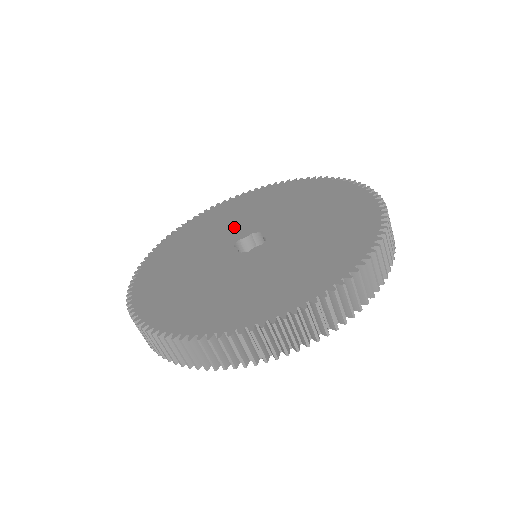
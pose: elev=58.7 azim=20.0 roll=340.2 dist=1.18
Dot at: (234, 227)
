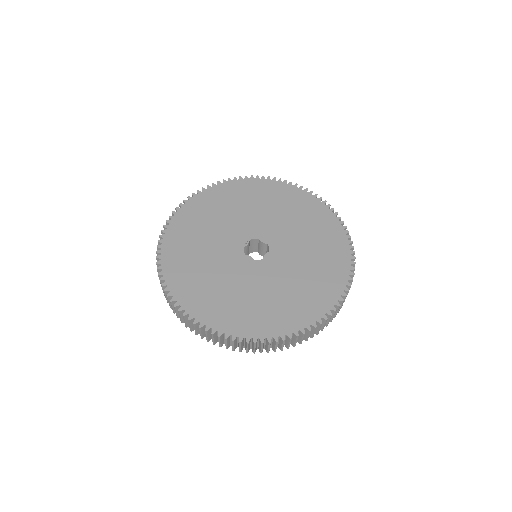
Dot at: (227, 233)
